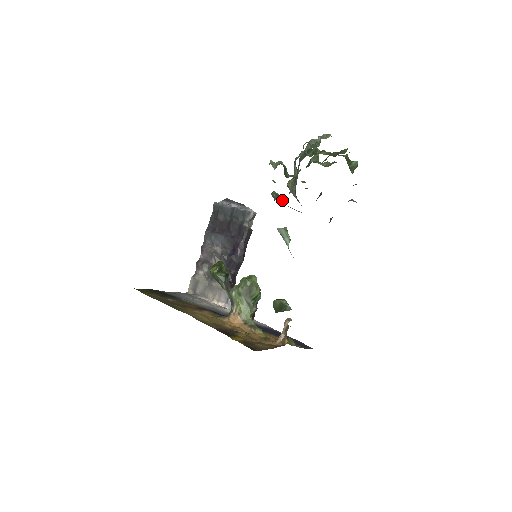
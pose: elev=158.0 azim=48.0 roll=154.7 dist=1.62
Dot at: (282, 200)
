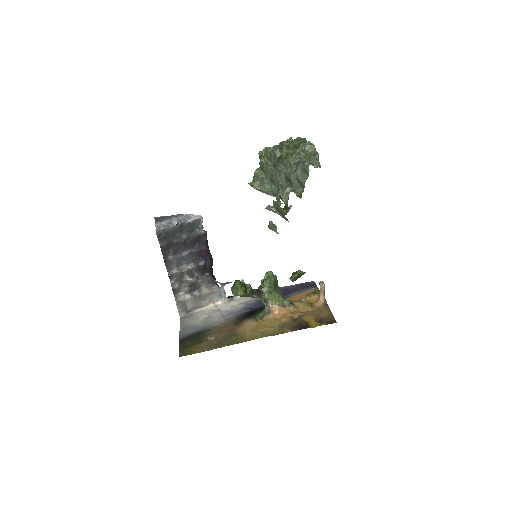
Dot at: (286, 211)
